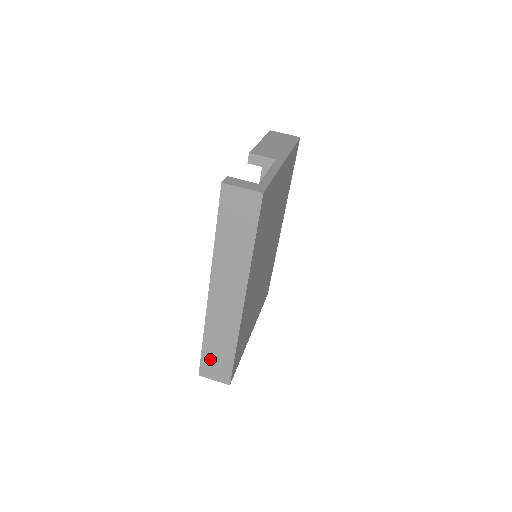
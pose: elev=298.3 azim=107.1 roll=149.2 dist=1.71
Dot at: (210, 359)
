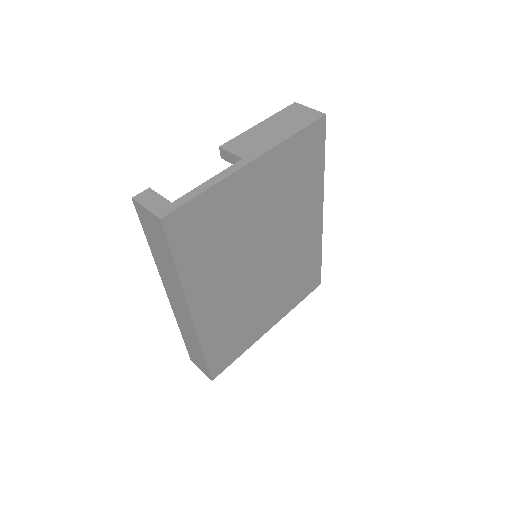
Dot at: (192, 352)
